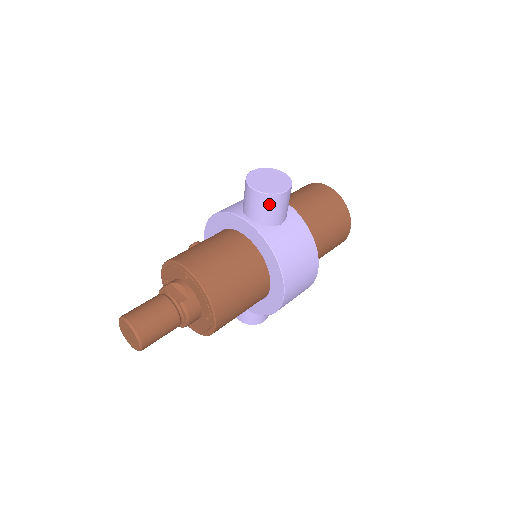
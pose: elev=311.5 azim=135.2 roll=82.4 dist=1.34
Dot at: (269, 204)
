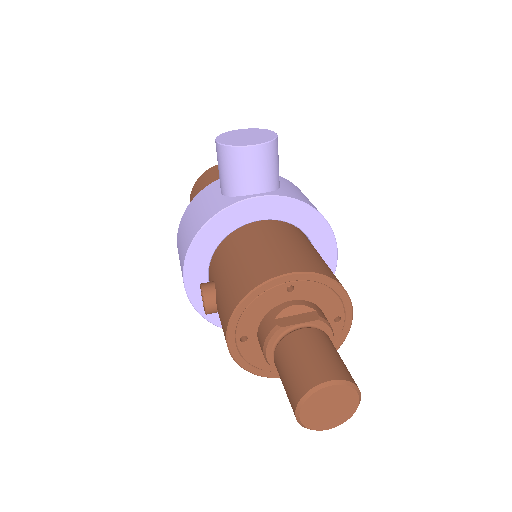
Dot at: (274, 156)
